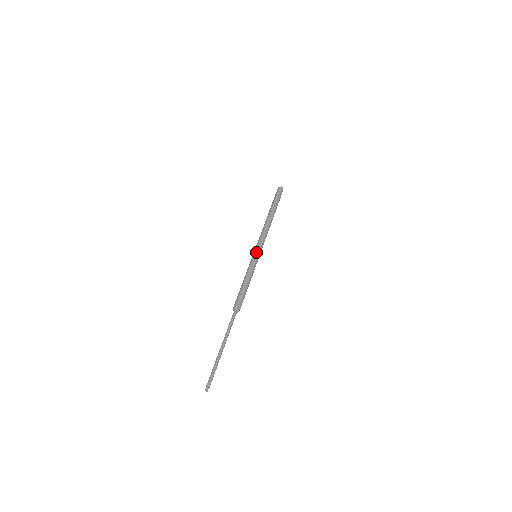
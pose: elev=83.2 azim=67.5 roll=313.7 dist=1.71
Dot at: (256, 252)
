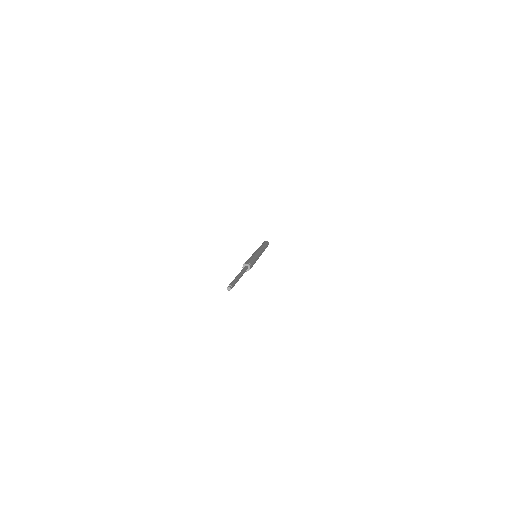
Dot at: (258, 252)
